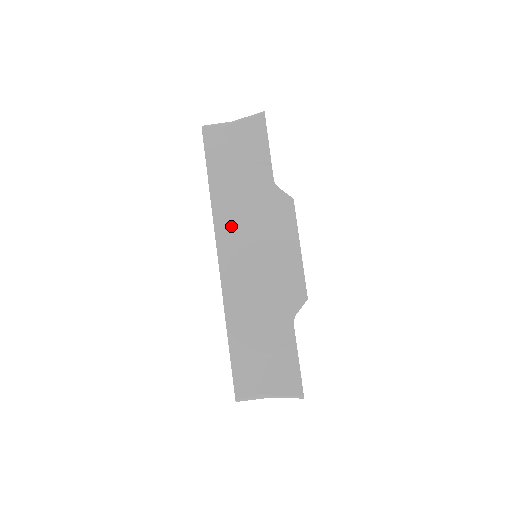
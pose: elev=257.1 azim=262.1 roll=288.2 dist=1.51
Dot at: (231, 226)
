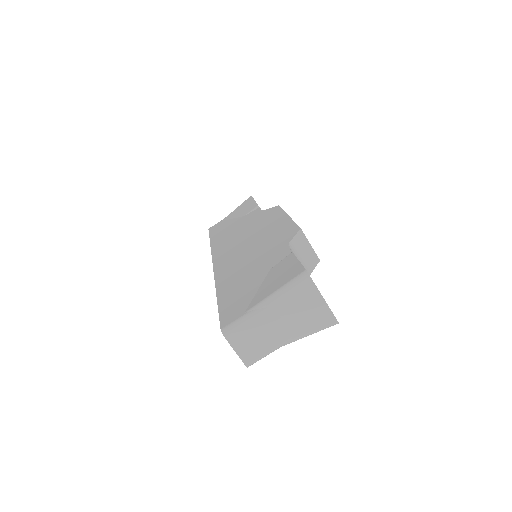
Dot at: (226, 244)
